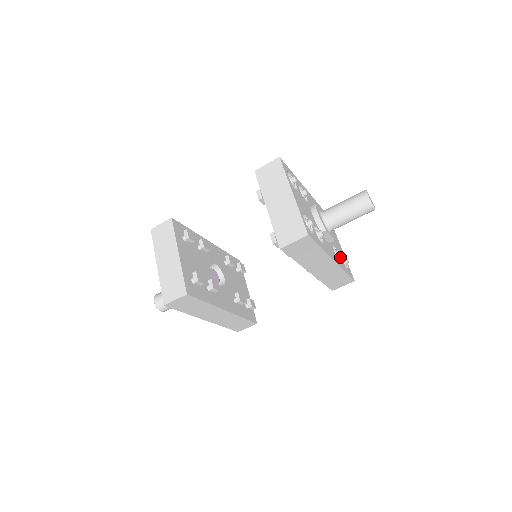
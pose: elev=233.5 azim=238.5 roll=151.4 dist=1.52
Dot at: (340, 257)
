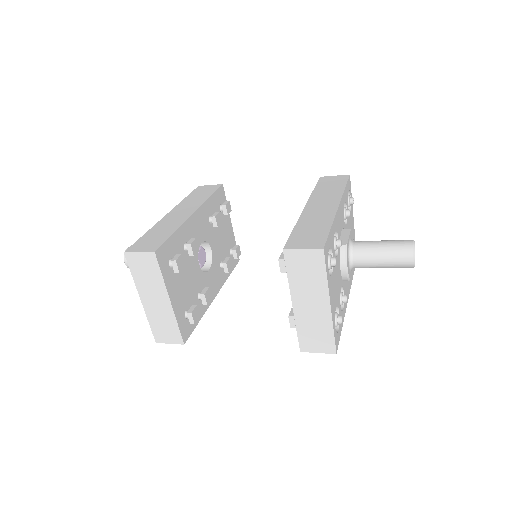
Dot at: occluded
